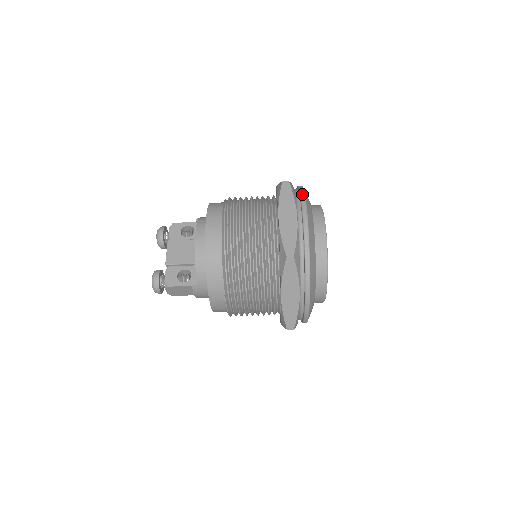
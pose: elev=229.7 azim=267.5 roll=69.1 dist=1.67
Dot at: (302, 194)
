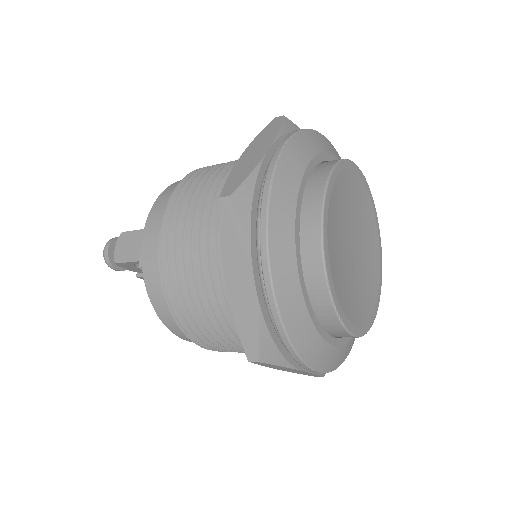
Dot at: (292, 355)
